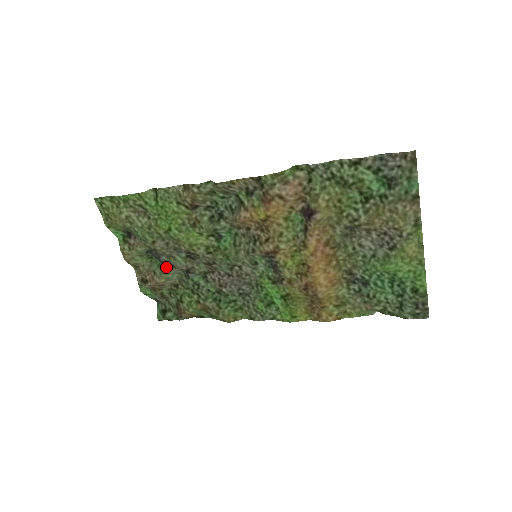
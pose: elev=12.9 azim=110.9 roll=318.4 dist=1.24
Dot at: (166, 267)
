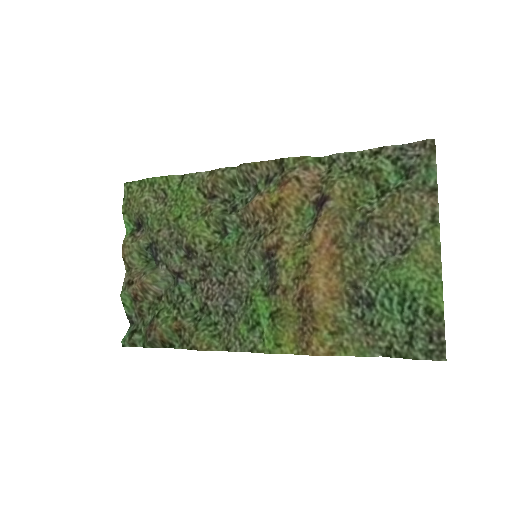
Dot at: (159, 268)
